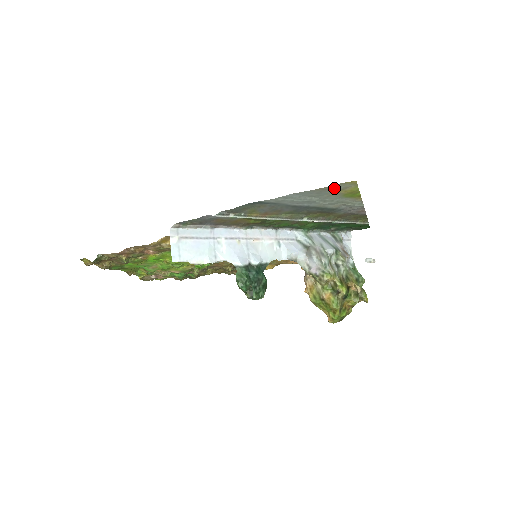
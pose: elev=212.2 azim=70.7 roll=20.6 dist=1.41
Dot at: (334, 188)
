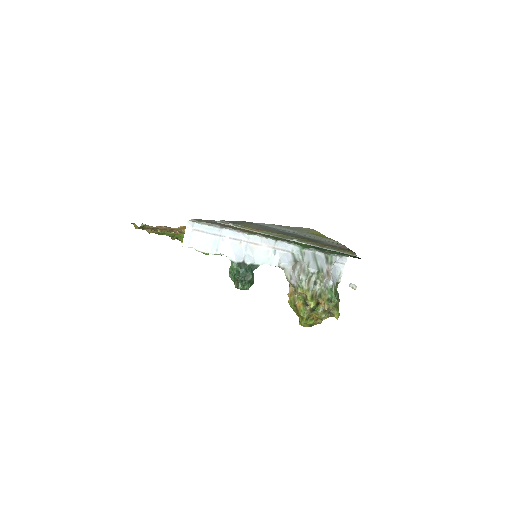
Dot at: (301, 229)
